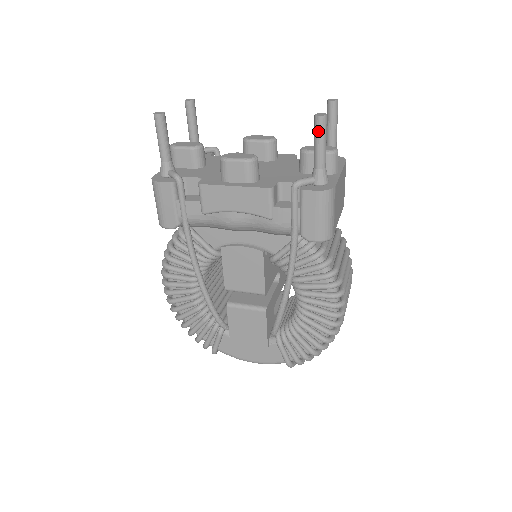
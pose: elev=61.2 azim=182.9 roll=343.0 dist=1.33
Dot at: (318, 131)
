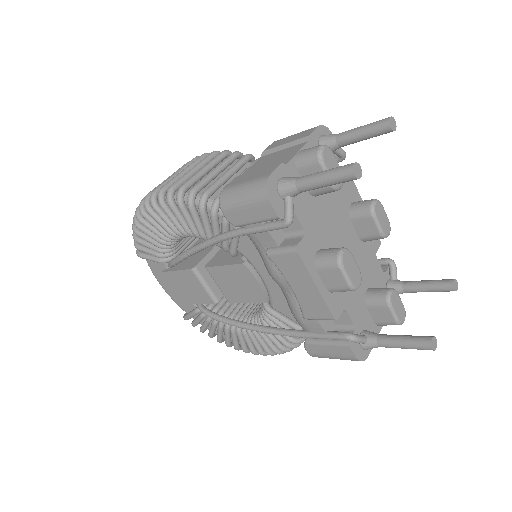
Dot at: (416, 346)
